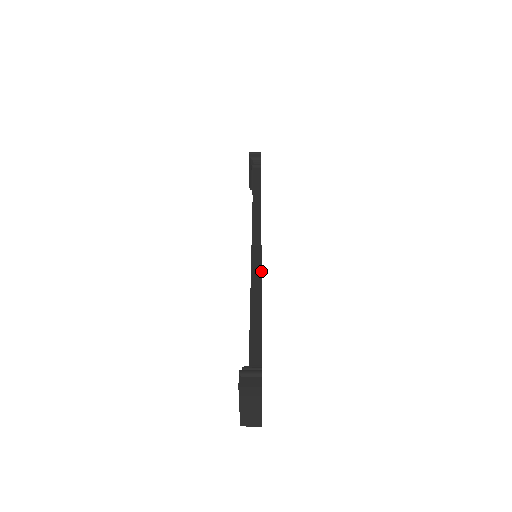
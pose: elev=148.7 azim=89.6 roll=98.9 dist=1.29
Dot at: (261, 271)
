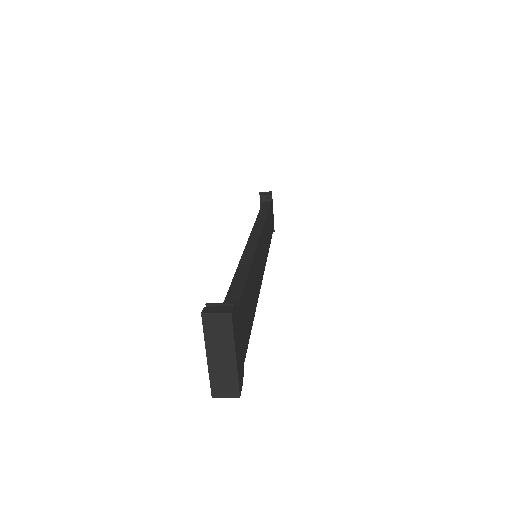
Dot at: (255, 250)
